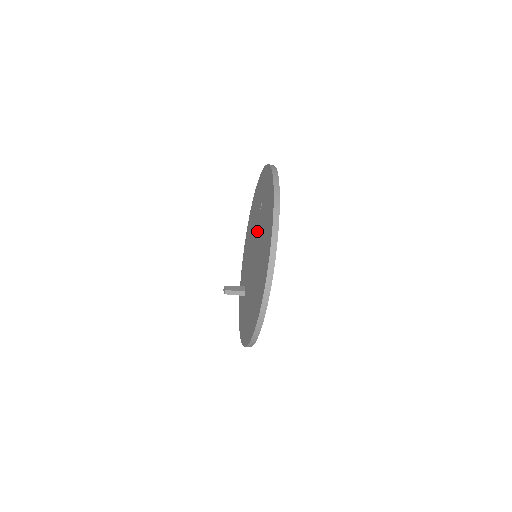
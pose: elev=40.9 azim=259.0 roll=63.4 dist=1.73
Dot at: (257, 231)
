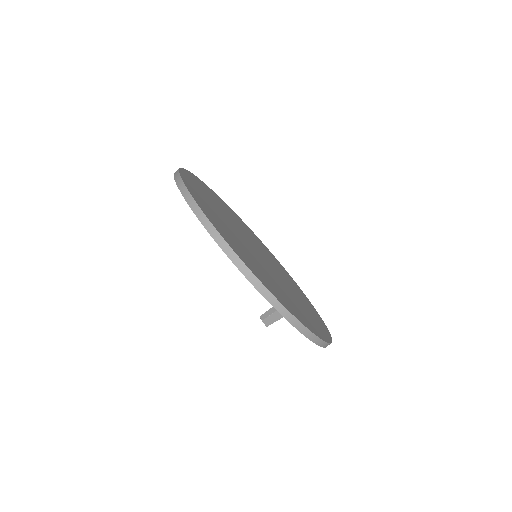
Dot at: occluded
